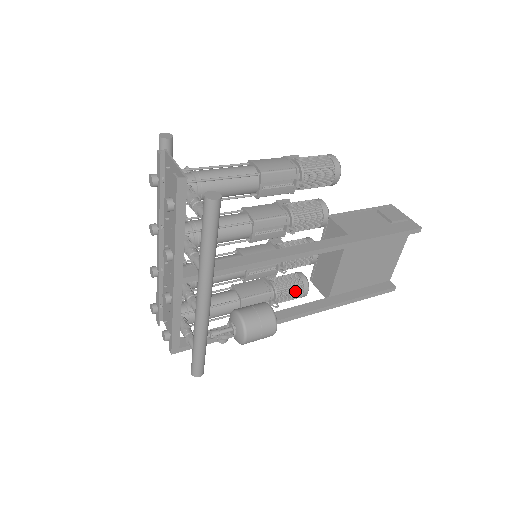
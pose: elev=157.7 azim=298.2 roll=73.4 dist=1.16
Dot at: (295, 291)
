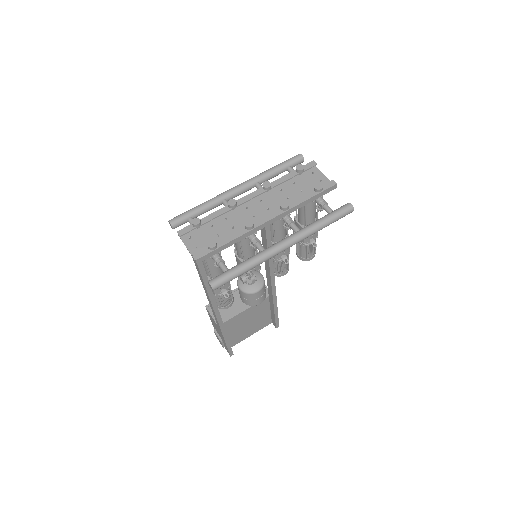
Dot at: (230, 299)
